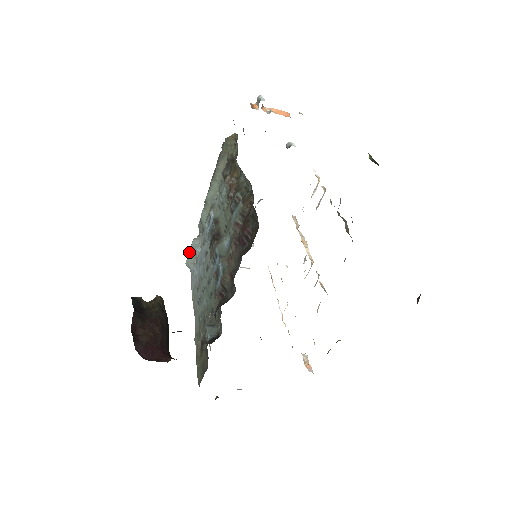
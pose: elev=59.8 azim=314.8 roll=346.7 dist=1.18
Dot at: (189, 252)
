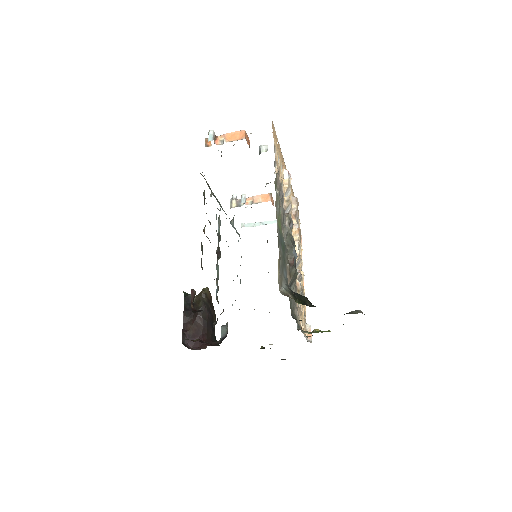
Dot at: occluded
